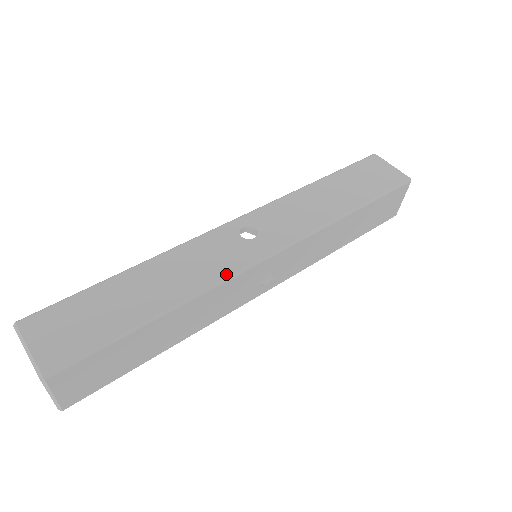
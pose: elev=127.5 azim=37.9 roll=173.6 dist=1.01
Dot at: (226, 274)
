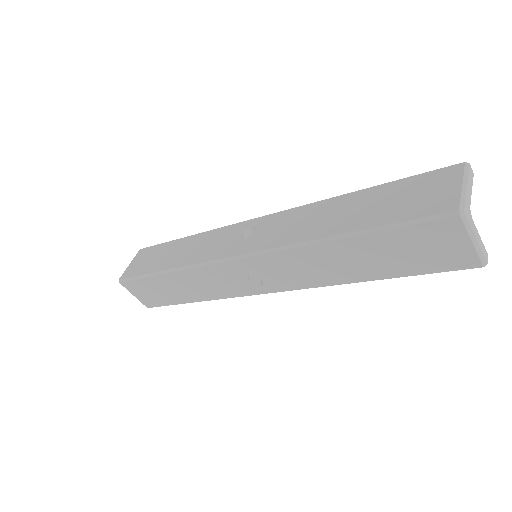
Dot at: (205, 260)
